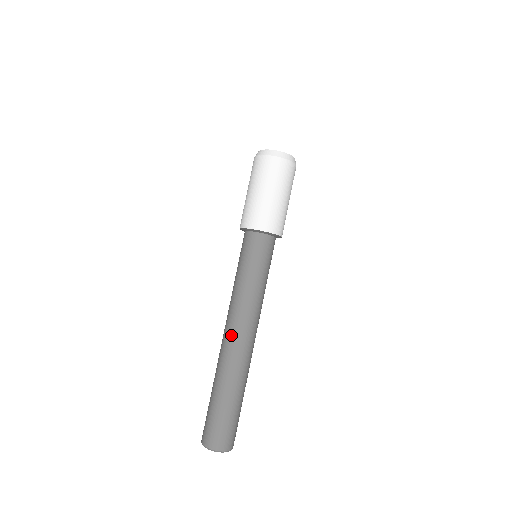
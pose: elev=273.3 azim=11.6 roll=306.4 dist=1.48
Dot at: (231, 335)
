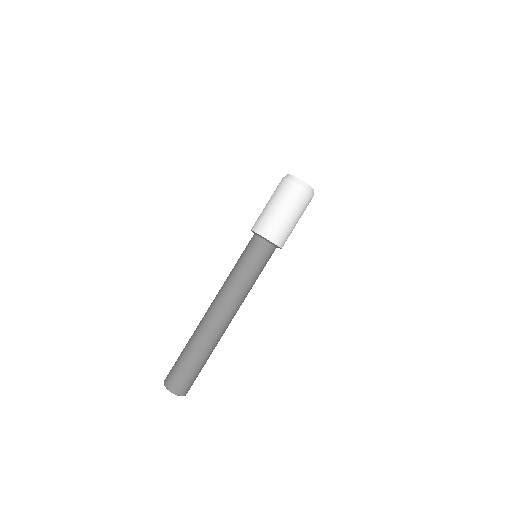
Dot at: (210, 306)
